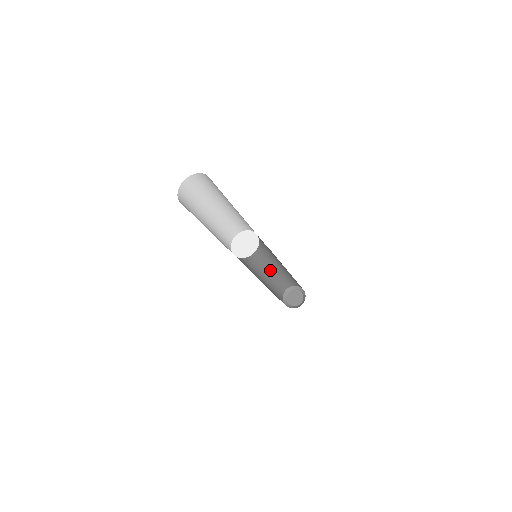
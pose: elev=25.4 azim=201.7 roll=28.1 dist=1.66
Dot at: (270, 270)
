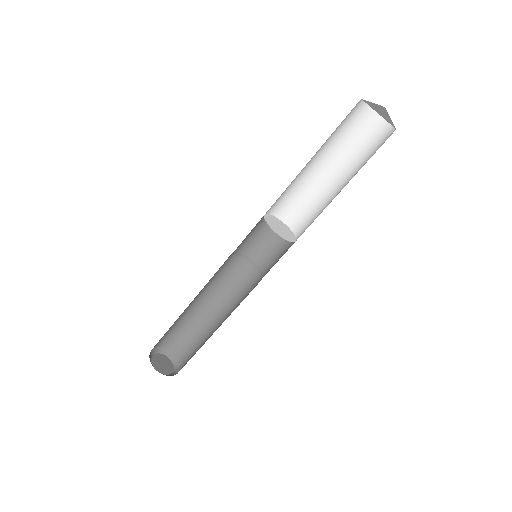
Dot at: (208, 302)
